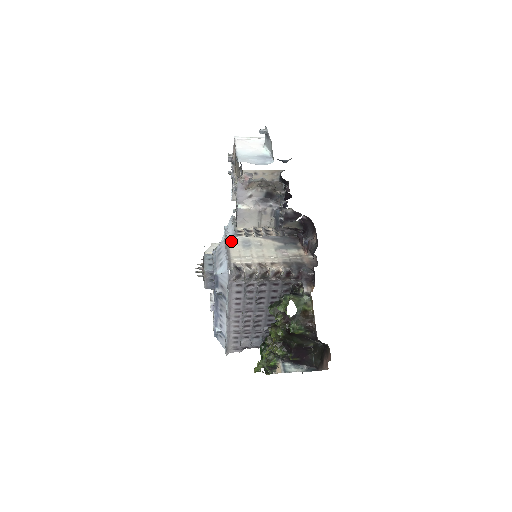
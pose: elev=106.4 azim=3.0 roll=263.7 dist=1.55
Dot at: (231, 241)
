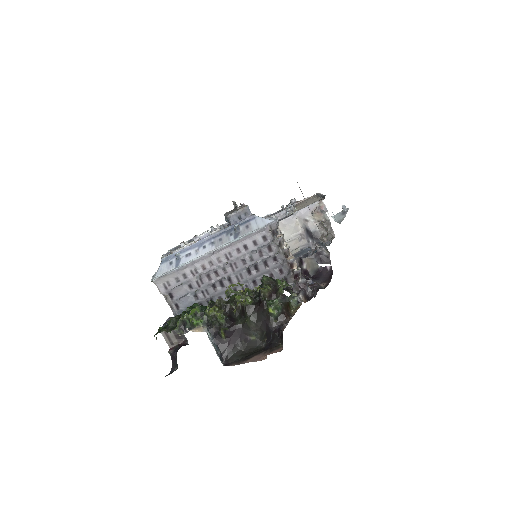
Dot at: occluded
